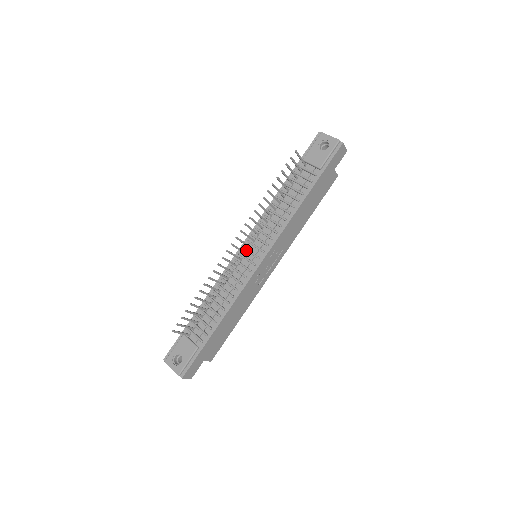
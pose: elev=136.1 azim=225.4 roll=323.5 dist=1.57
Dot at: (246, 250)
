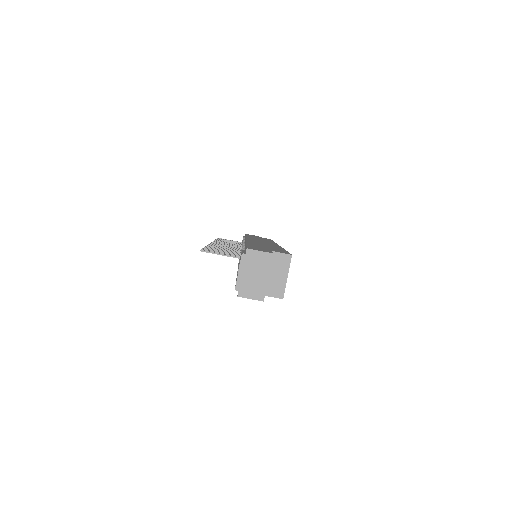
Dot at: occluded
